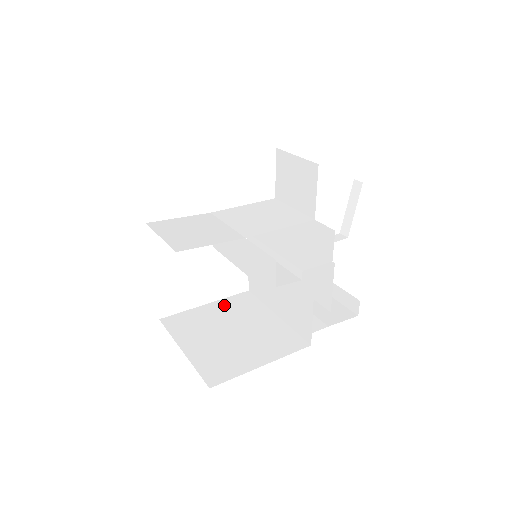
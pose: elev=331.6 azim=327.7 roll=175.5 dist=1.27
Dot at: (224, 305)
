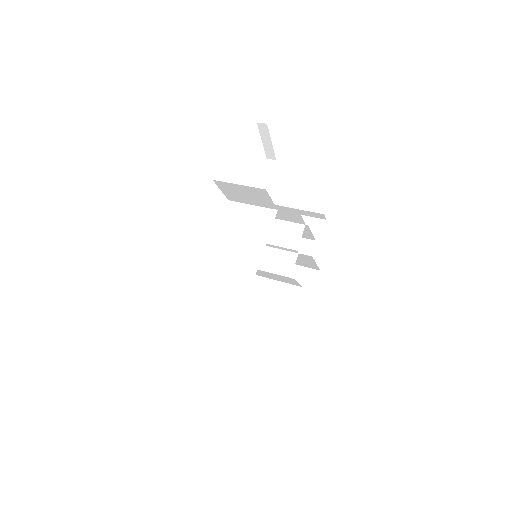
Dot at: occluded
